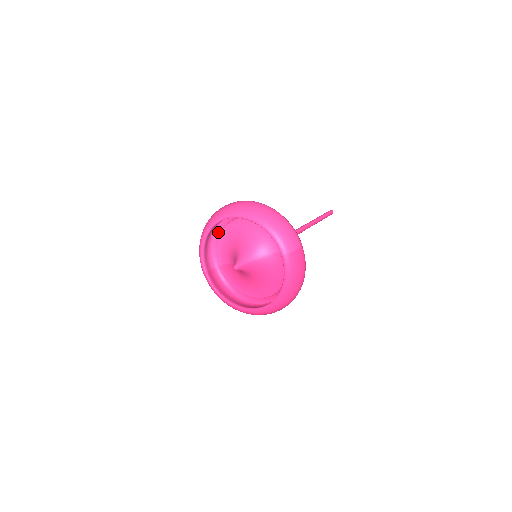
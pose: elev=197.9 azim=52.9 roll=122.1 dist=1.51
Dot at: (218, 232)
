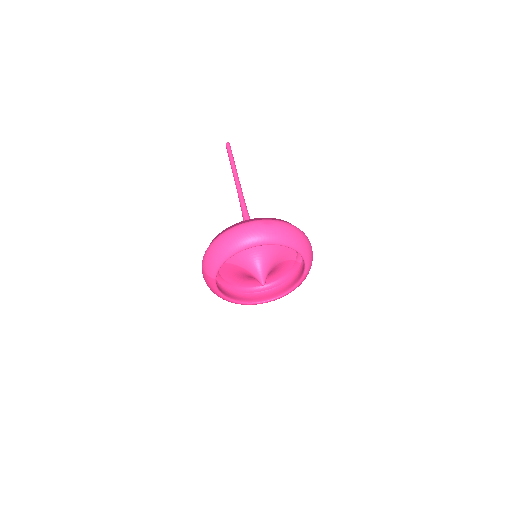
Dot at: occluded
